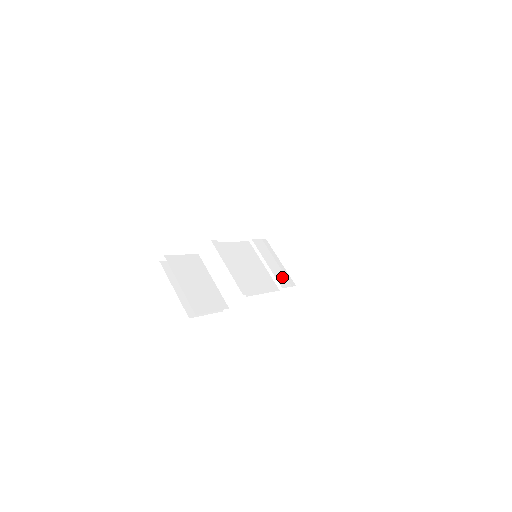
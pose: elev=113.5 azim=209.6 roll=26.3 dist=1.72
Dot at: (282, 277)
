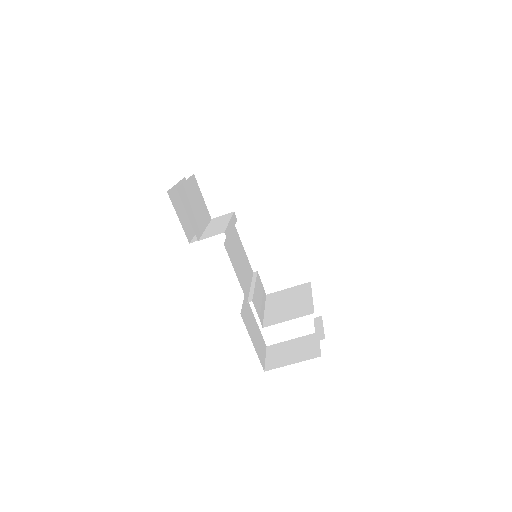
Dot at: (258, 305)
